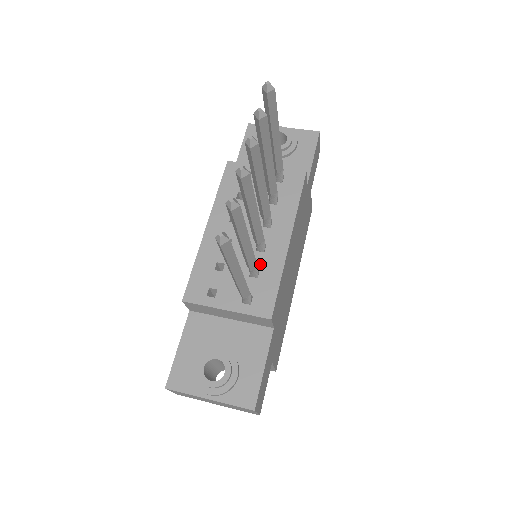
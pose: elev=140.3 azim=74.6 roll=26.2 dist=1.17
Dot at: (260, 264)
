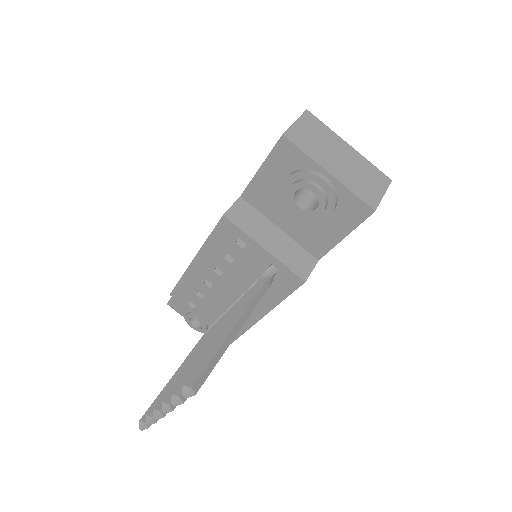
Dot at: occluded
